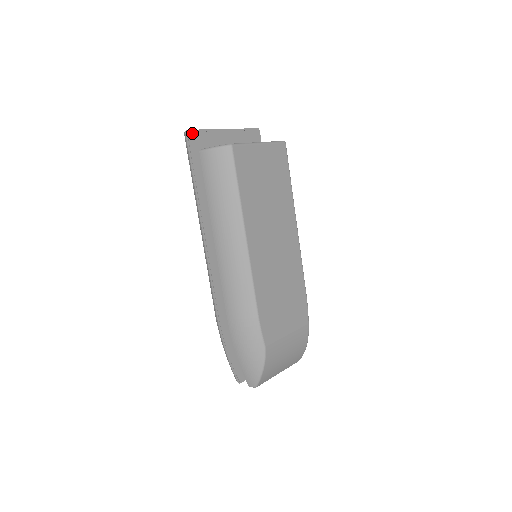
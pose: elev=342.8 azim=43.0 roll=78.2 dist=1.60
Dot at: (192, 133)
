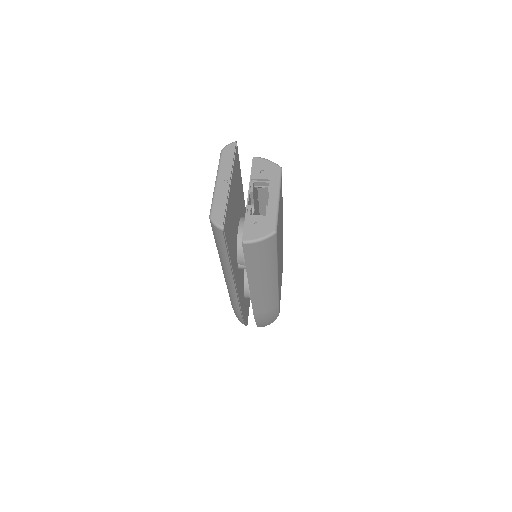
Dot at: (224, 224)
